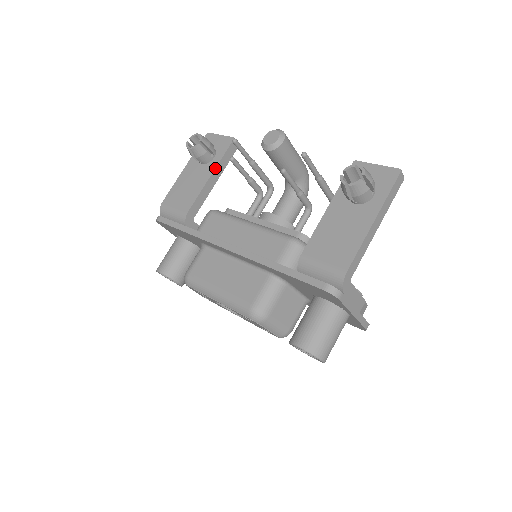
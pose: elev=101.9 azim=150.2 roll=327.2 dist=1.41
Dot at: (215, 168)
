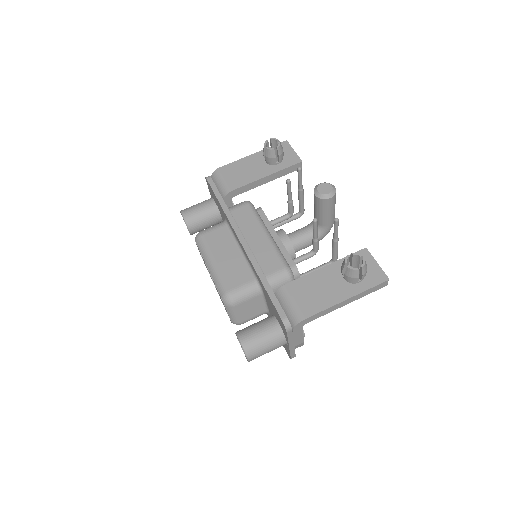
Dot at: (273, 173)
